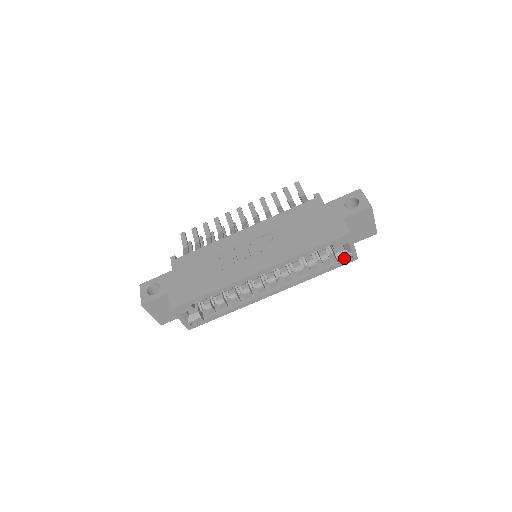
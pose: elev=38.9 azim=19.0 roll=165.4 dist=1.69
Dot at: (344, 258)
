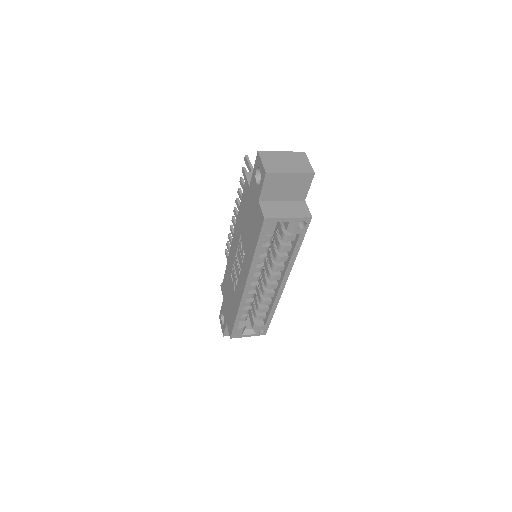
Dot at: (297, 228)
